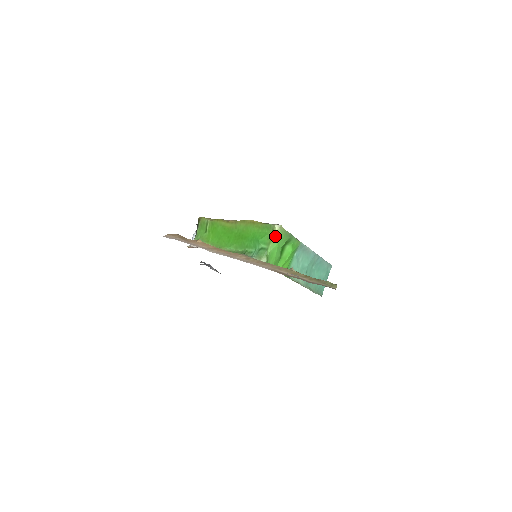
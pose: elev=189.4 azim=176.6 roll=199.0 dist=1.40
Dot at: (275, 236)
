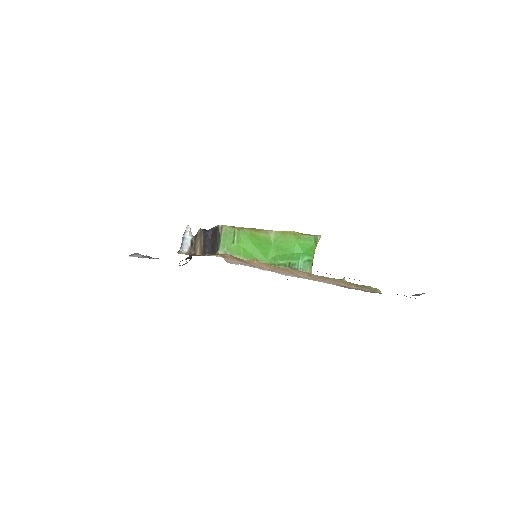
Dot at: occluded
